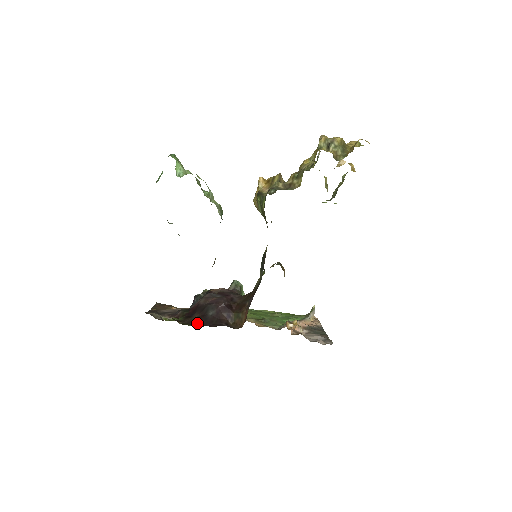
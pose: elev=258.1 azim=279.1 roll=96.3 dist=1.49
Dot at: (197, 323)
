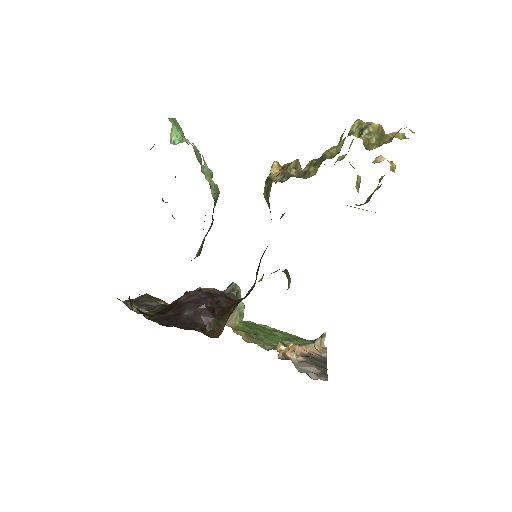
Dot at: (166, 321)
